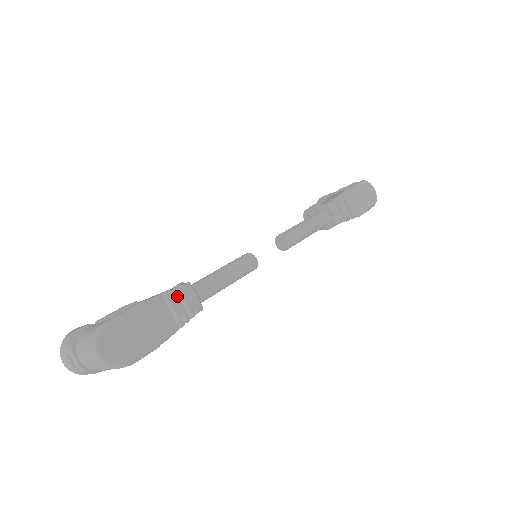
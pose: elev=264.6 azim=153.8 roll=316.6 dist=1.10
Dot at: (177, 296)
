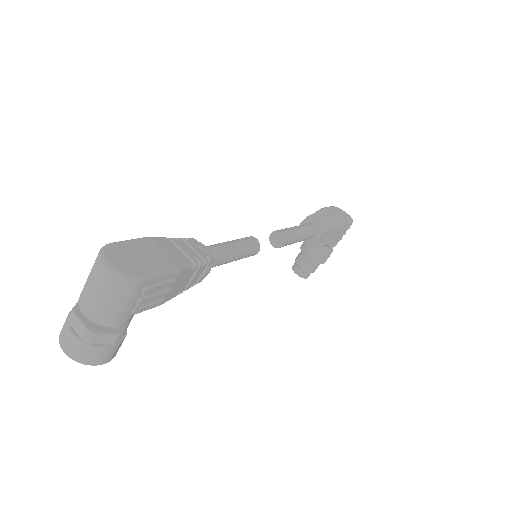
Dot at: (183, 242)
